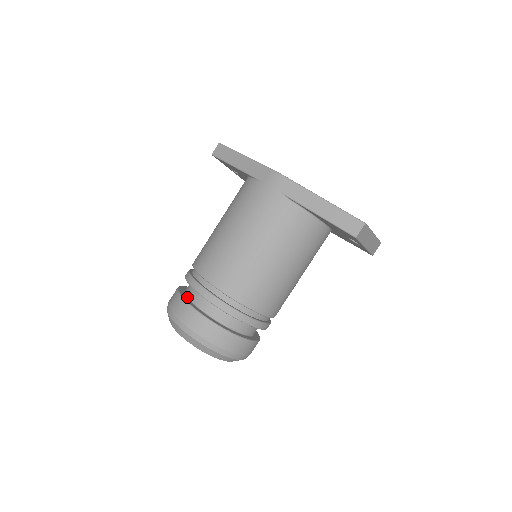
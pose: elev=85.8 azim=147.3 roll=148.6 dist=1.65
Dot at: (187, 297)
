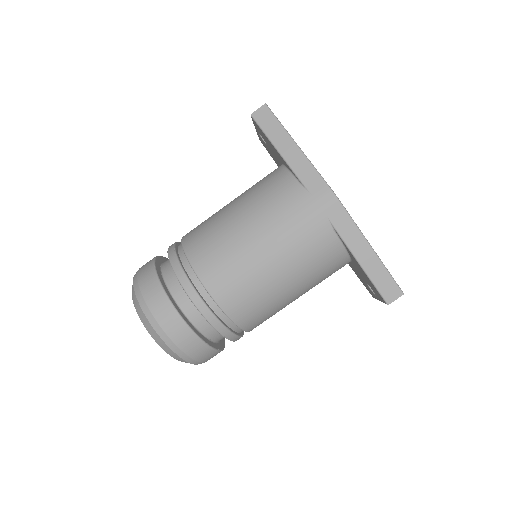
Dot at: (167, 287)
